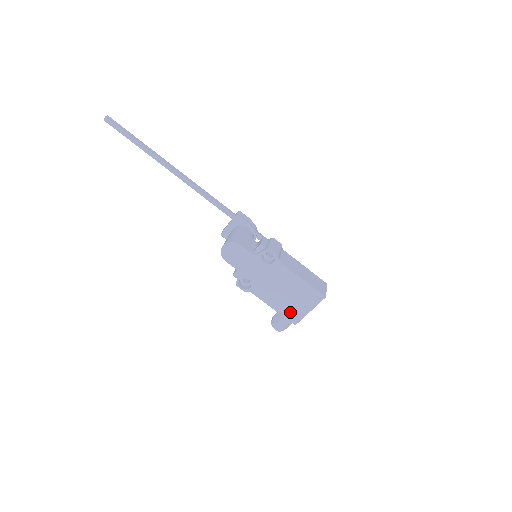
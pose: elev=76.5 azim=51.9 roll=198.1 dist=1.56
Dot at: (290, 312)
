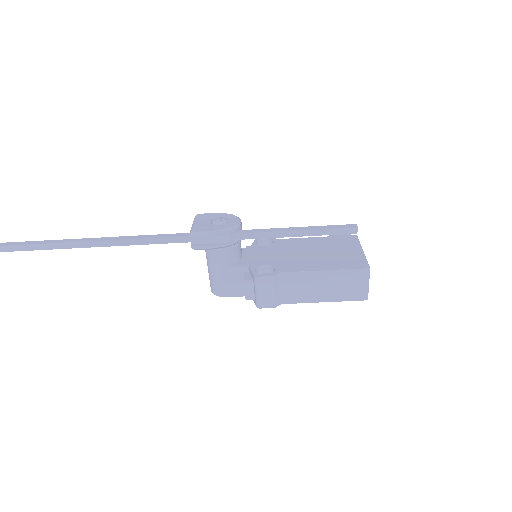
Dot at: occluded
